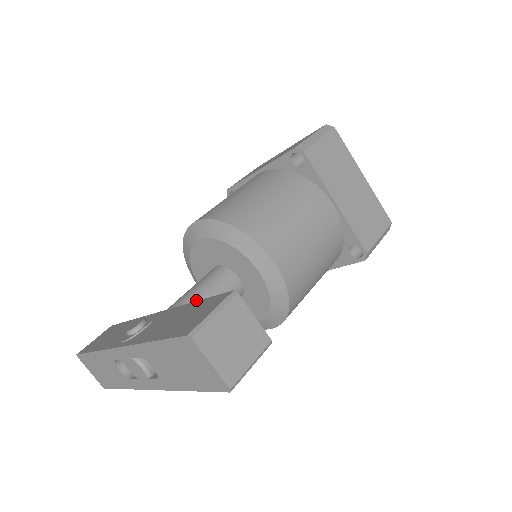
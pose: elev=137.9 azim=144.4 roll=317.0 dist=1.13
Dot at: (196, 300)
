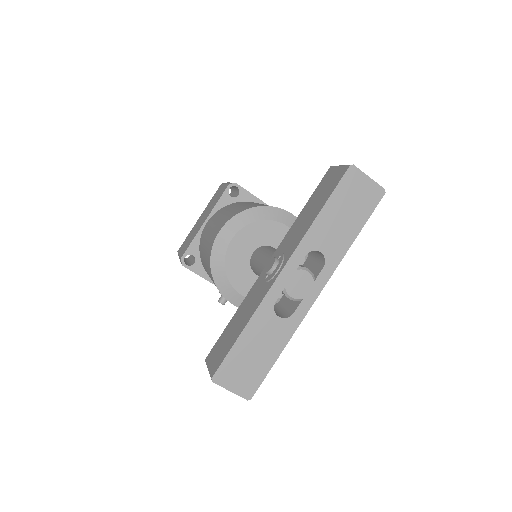
Dot at: occluded
